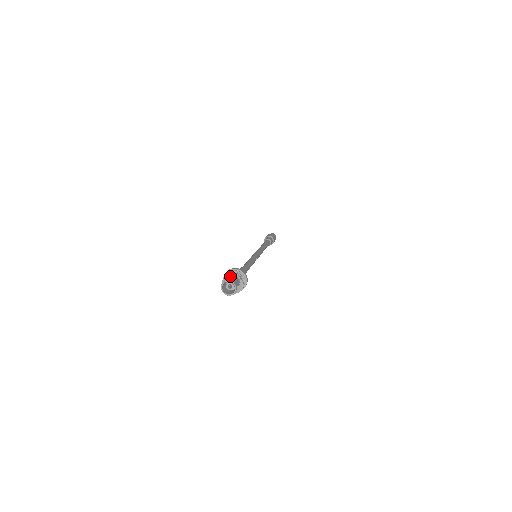
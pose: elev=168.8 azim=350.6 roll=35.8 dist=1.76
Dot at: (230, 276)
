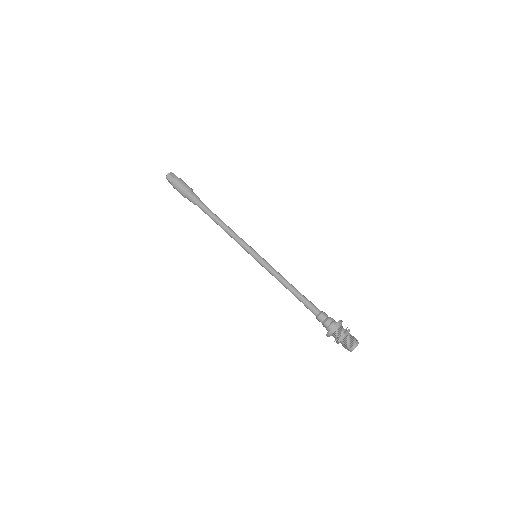
Dot at: (351, 336)
